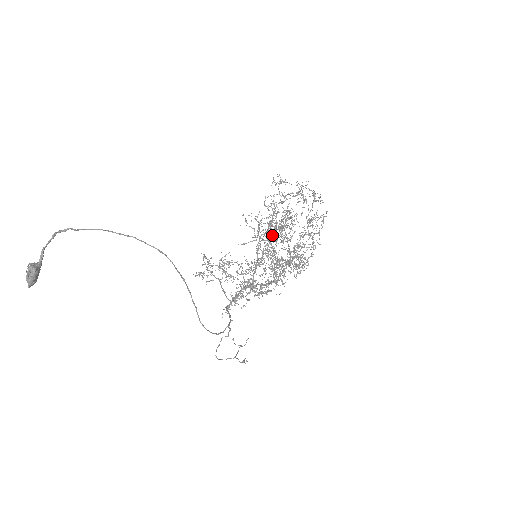
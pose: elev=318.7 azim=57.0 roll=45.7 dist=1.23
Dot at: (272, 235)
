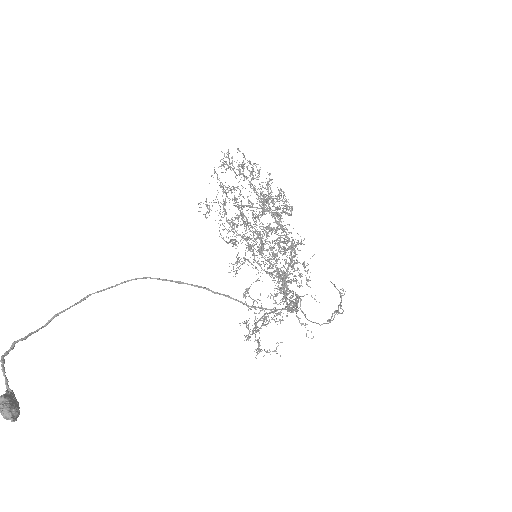
Dot at: occluded
